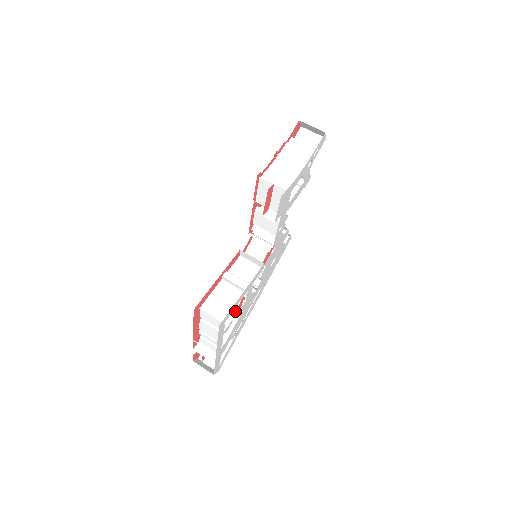
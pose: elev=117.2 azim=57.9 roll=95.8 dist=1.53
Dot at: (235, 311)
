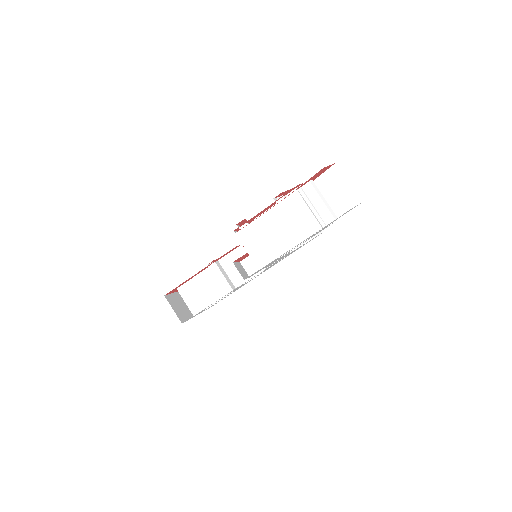
Dot at: occluded
